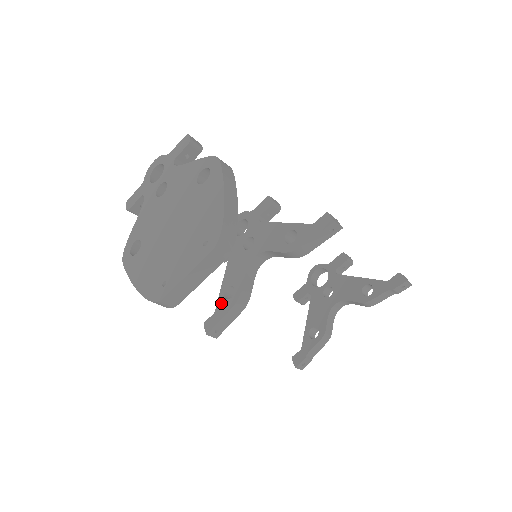
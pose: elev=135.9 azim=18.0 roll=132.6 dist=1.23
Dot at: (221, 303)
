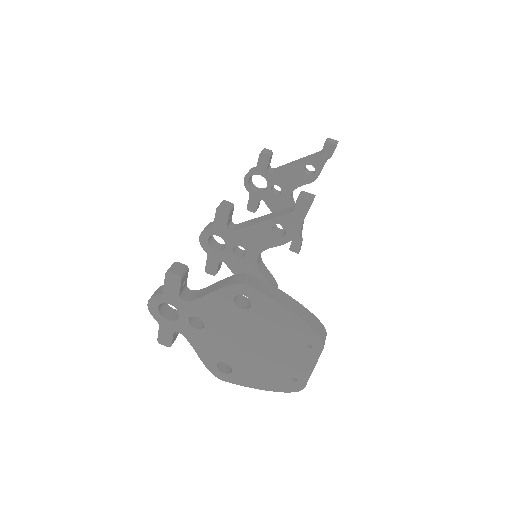
Dot at: occluded
